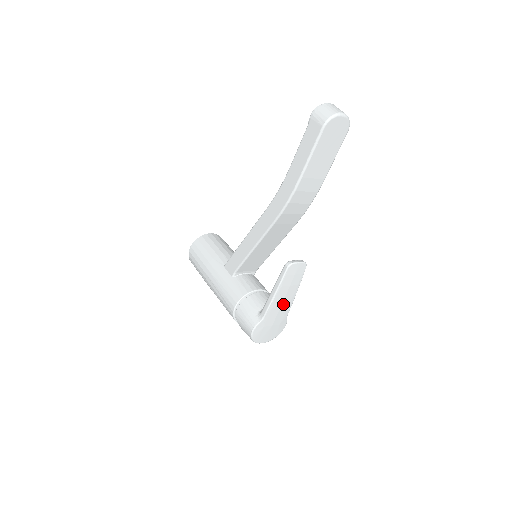
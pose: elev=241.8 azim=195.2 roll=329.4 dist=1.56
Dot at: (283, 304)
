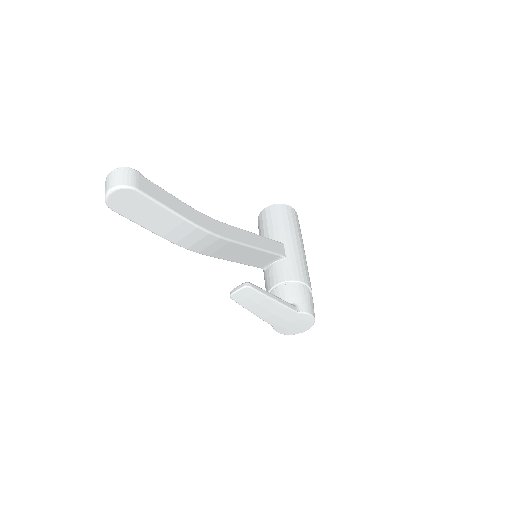
Dot at: (274, 312)
